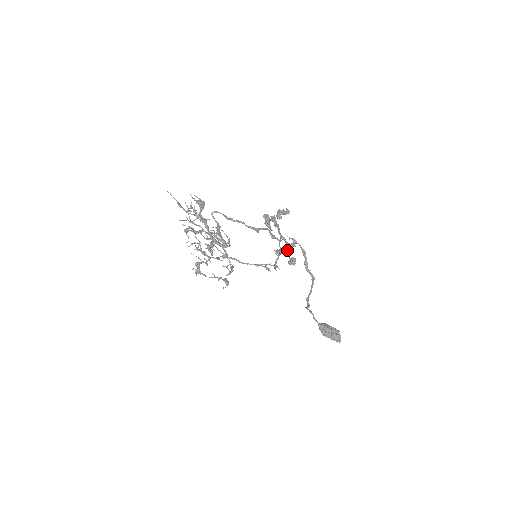
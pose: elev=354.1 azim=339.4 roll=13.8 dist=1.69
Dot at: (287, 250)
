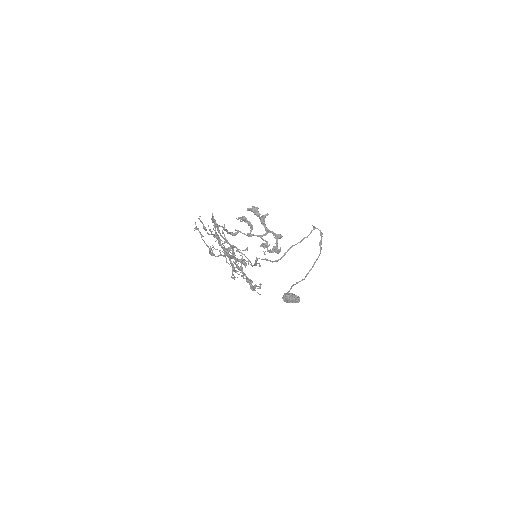
Dot at: occluded
